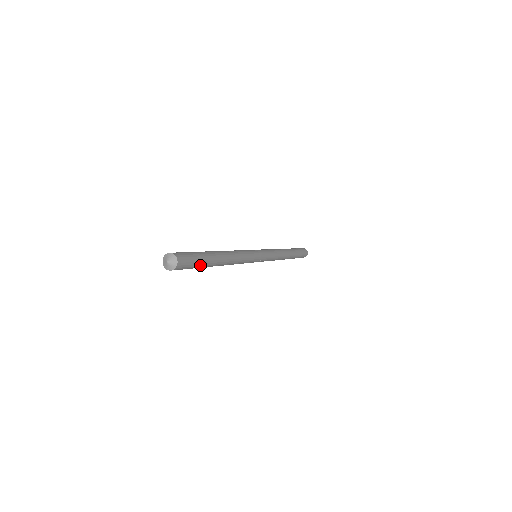
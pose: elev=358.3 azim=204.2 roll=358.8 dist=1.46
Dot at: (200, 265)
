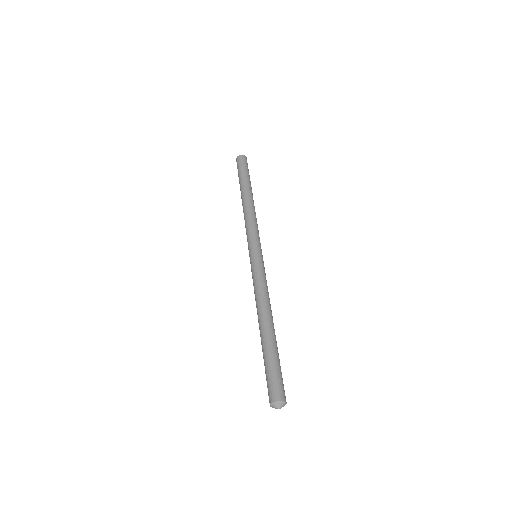
Dot at: occluded
